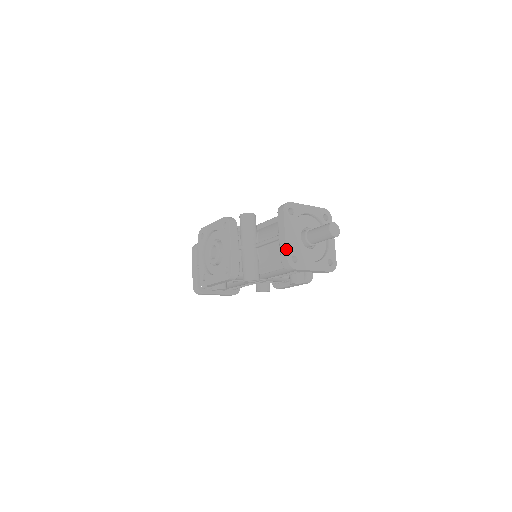
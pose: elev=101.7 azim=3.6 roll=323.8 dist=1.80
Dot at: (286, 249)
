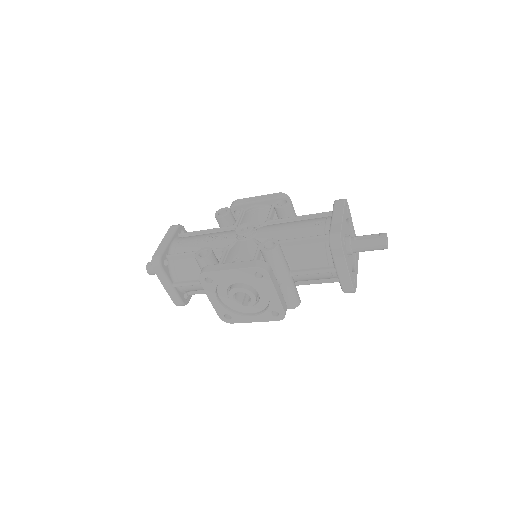
Dot at: (351, 282)
